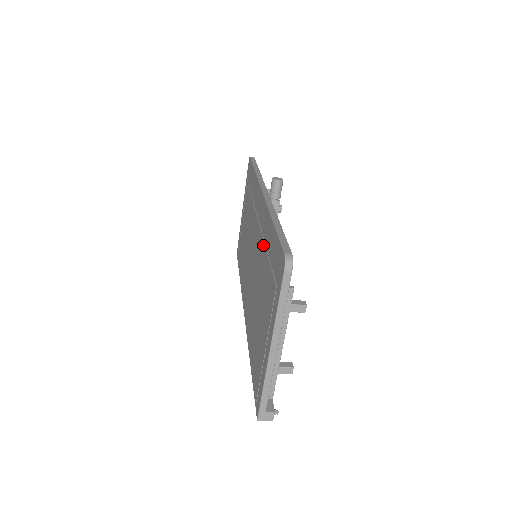
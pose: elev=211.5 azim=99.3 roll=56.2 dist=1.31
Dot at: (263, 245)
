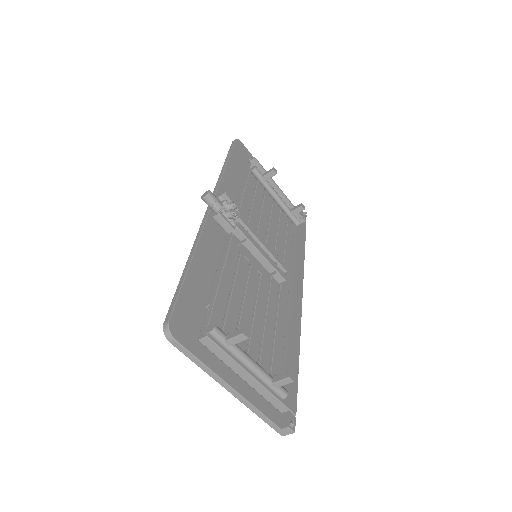
Dot at: occluded
